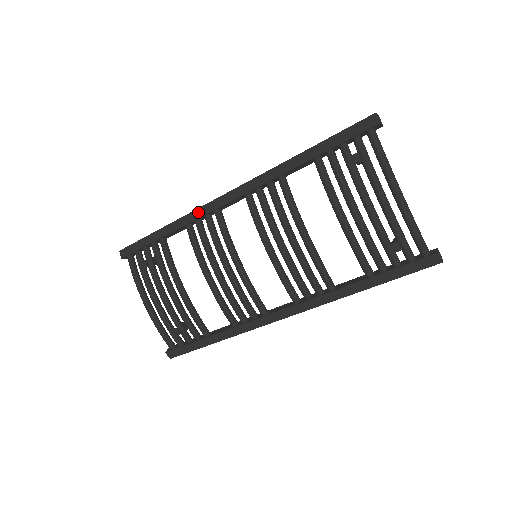
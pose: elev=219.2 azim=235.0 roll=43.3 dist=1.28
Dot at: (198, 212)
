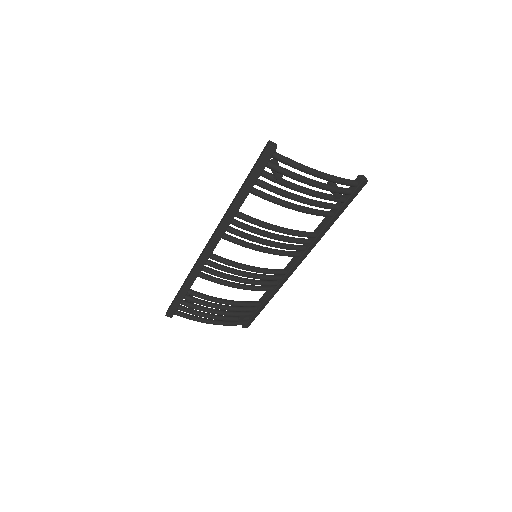
Dot at: (199, 266)
